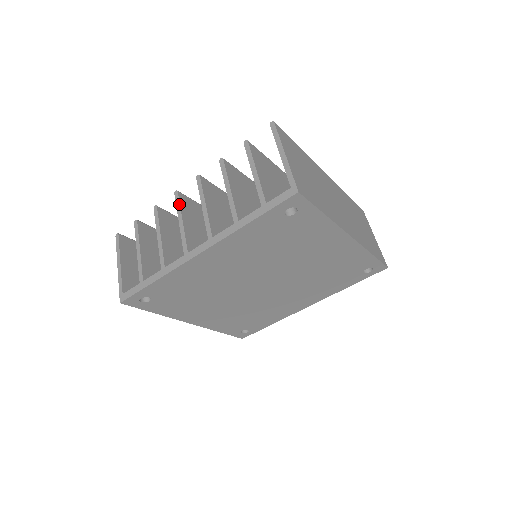
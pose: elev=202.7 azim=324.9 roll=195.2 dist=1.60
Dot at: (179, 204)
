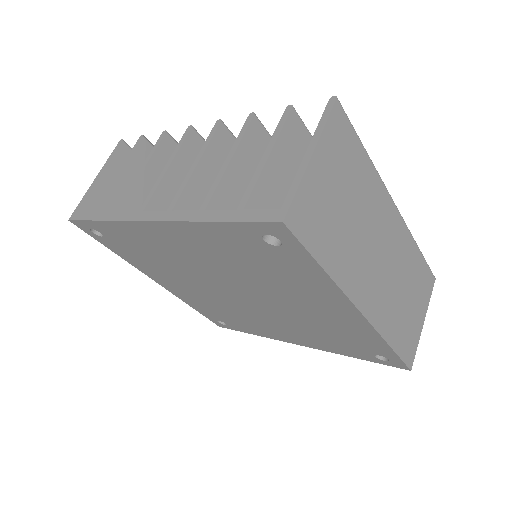
Dot at: (181, 144)
